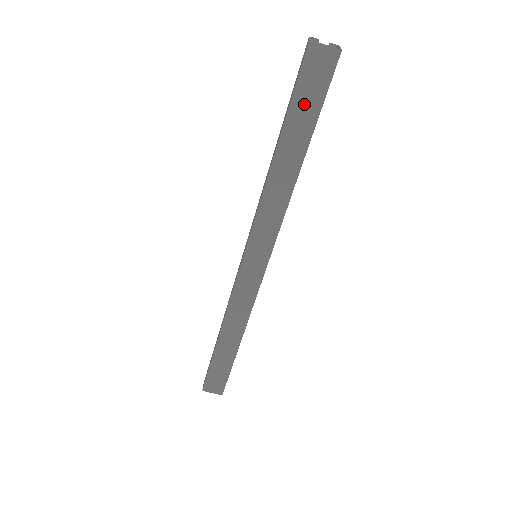
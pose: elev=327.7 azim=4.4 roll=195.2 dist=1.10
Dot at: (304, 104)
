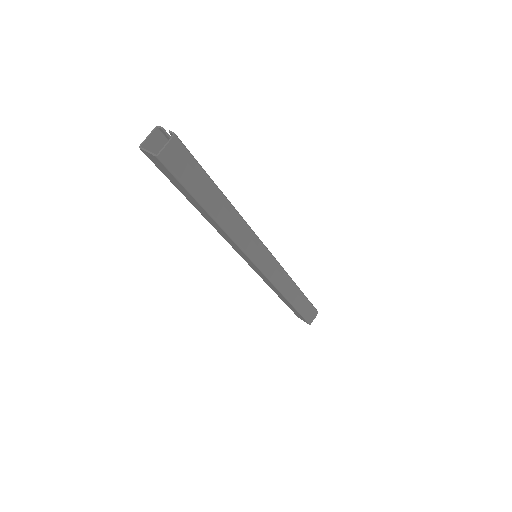
Dot at: (176, 184)
